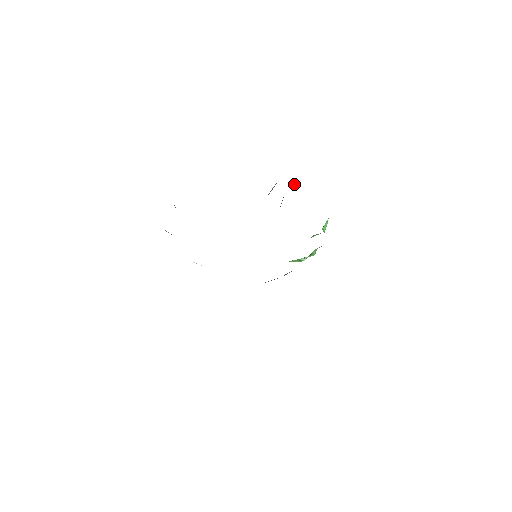
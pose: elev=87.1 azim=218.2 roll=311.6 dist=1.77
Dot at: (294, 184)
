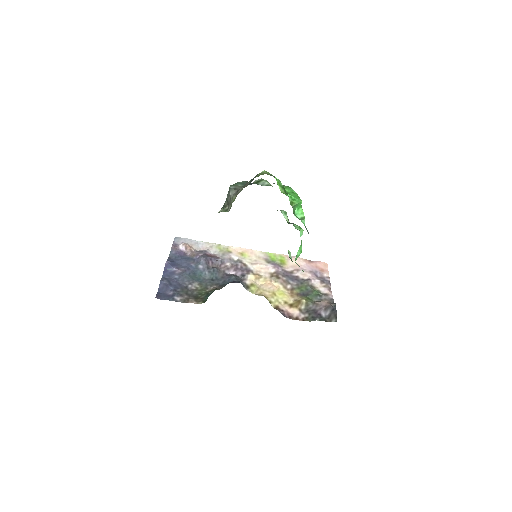
Dot at: (229, 202)
